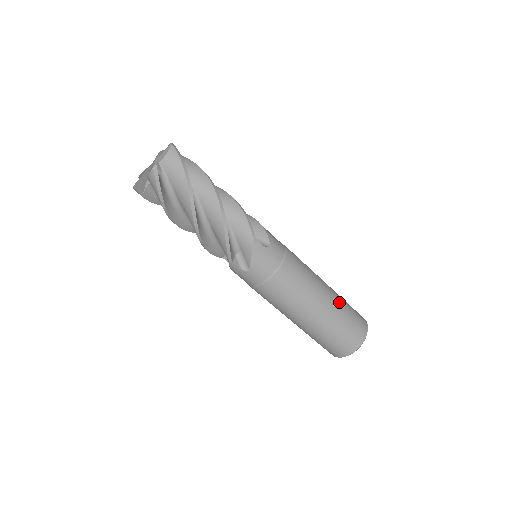
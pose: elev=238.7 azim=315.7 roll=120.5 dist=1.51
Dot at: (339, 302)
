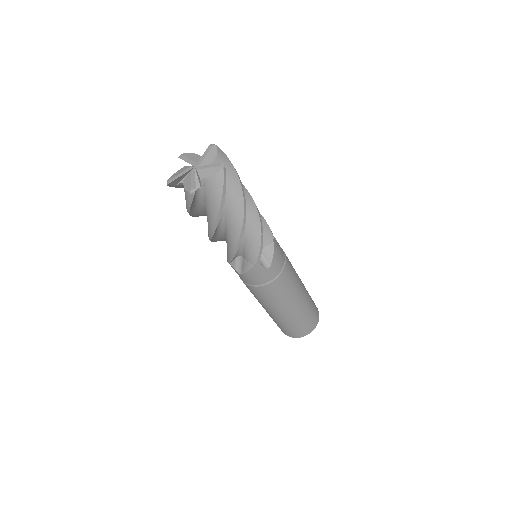
Dot at: (304, 310)
